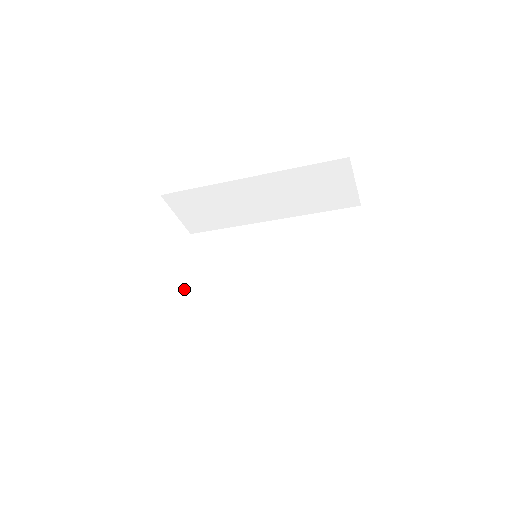
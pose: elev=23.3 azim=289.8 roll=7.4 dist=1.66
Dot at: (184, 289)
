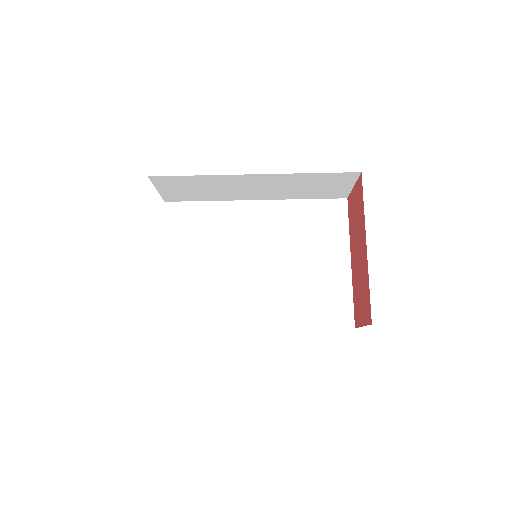
Dot at: (166, 269)
